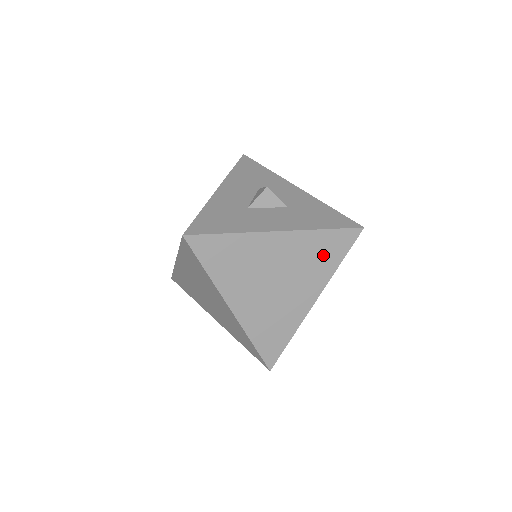
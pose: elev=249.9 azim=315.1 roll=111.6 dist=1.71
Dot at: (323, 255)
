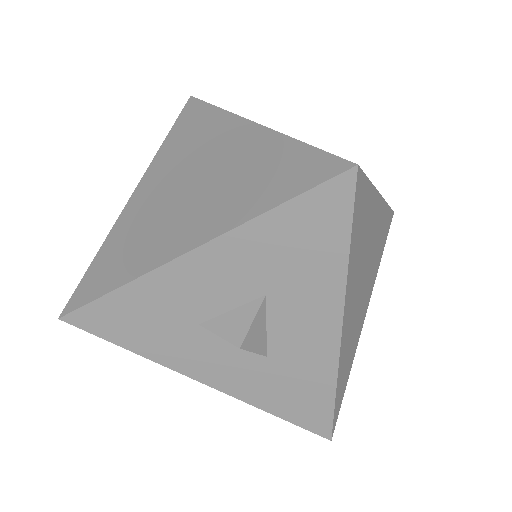
Dot at: occluded
